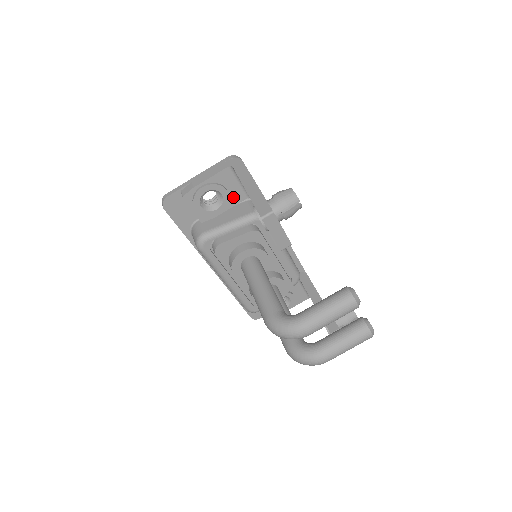
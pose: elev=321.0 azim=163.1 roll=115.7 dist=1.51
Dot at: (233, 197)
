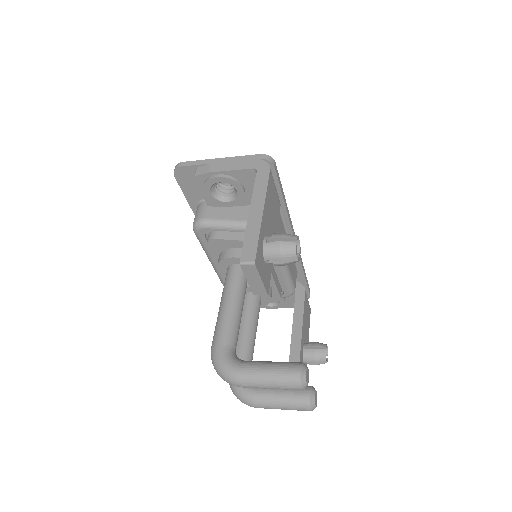
Dot at: (249, 197)
